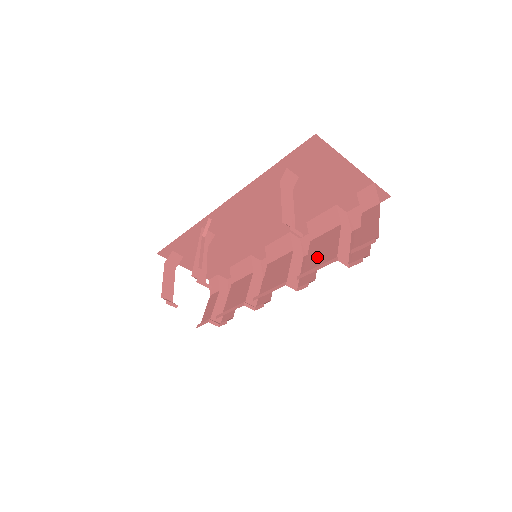
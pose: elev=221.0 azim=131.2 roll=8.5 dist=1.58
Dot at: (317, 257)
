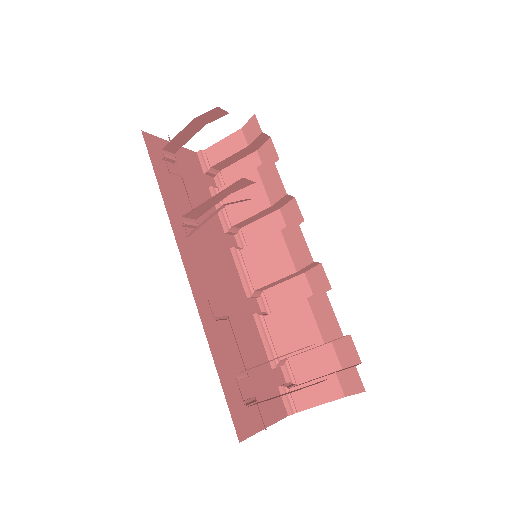
Dot at: (283, 327)
